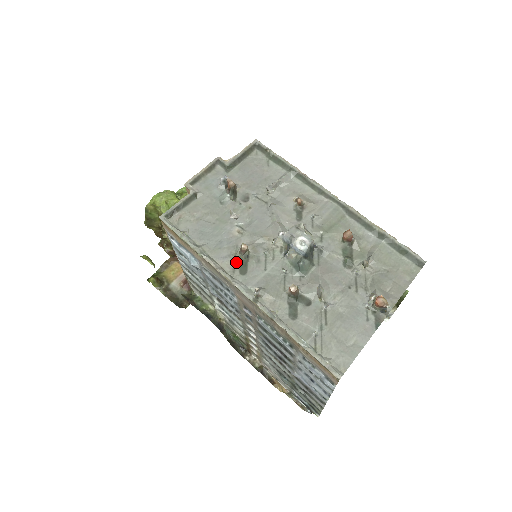
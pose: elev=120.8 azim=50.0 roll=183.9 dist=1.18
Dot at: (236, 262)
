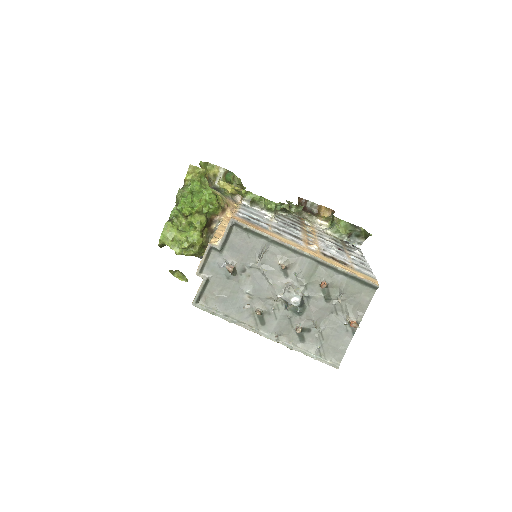
Dot at: (256, 319)
